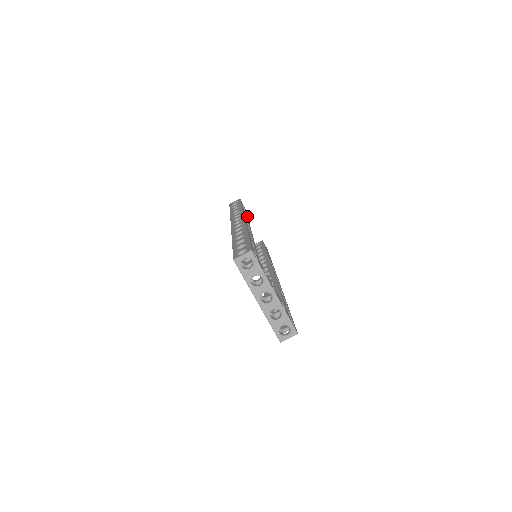
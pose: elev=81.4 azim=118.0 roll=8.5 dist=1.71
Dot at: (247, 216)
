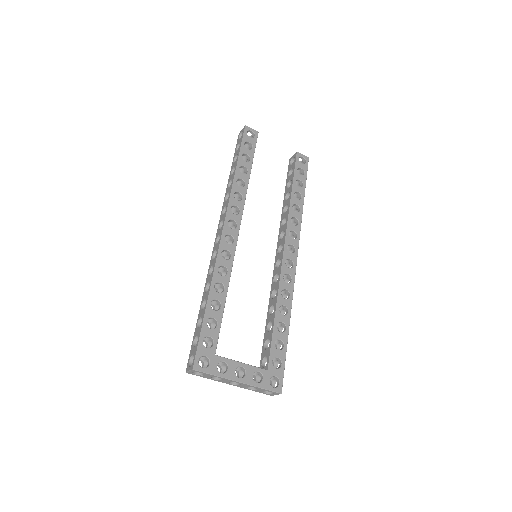
Dot at: (249, 174)
